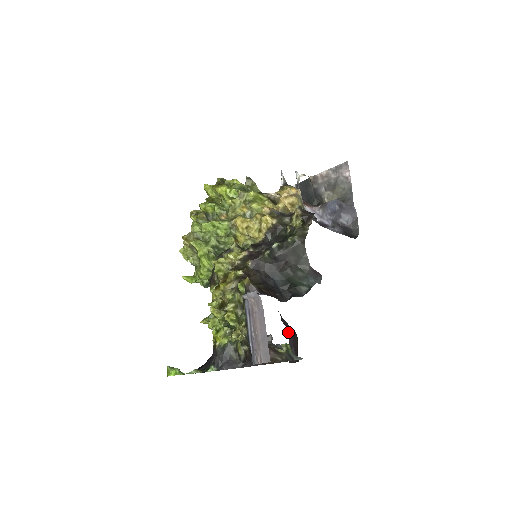
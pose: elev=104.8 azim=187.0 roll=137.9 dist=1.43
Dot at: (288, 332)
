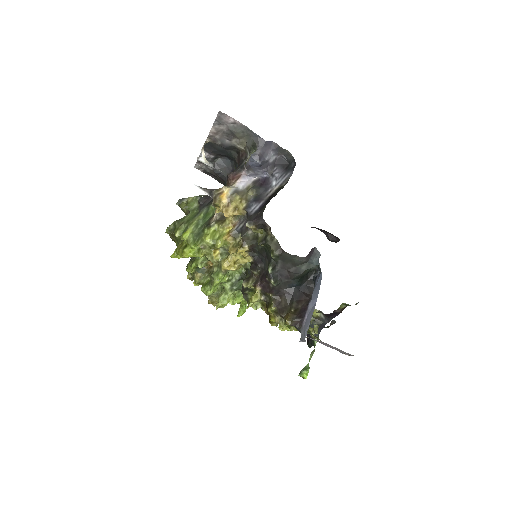
Dot at: occluded
